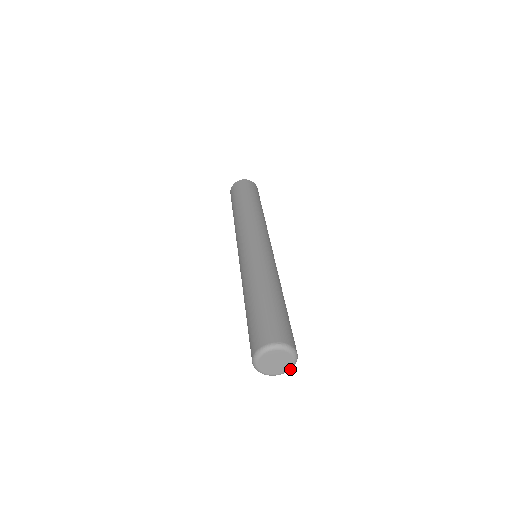
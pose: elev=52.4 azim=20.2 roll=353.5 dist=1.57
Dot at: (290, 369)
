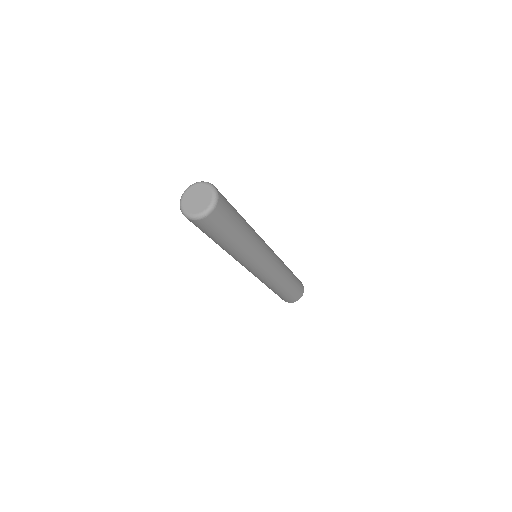
Dot at: (198, 215)
